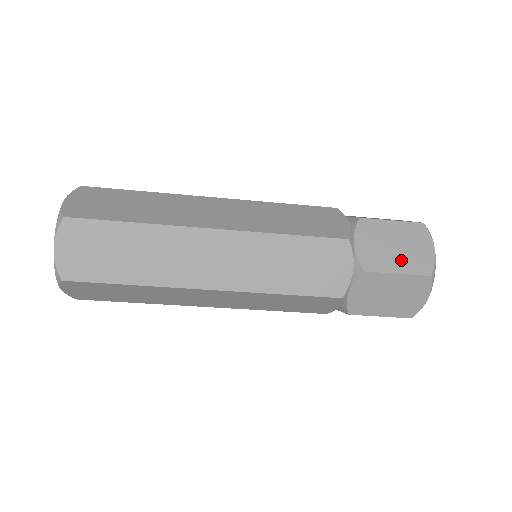
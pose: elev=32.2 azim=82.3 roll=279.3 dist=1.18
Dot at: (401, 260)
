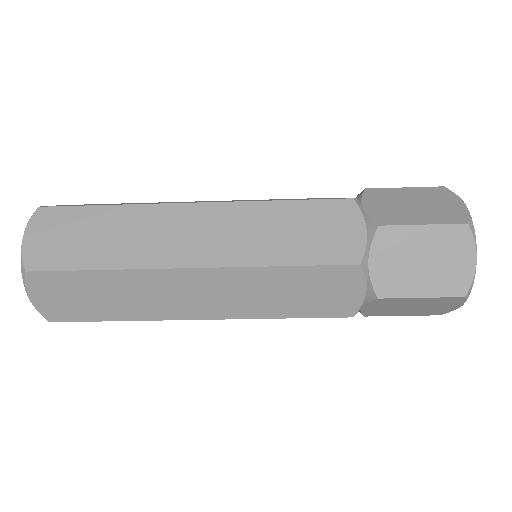
Dot at: (424, 214)
